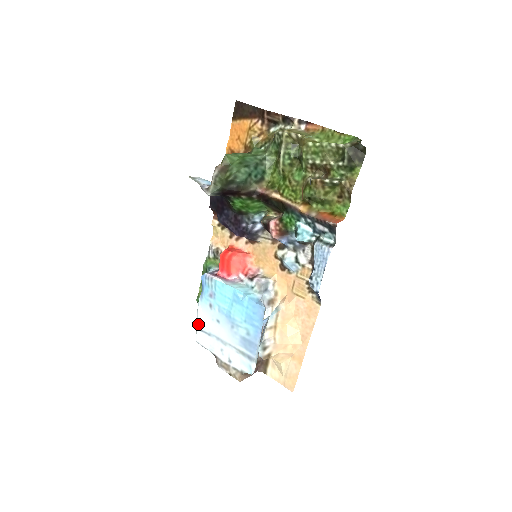
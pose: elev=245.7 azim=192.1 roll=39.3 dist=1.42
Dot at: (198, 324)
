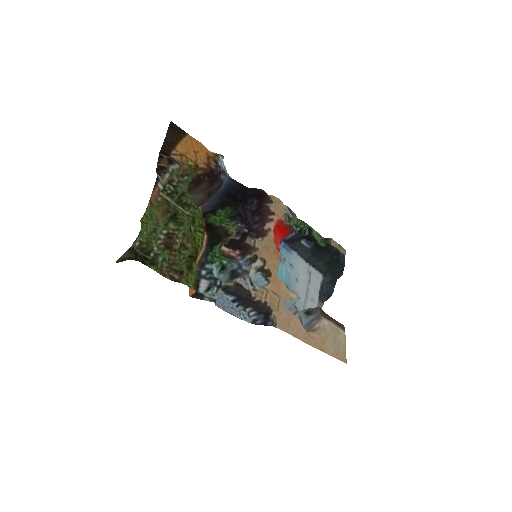
Dot at: (307, 268)
